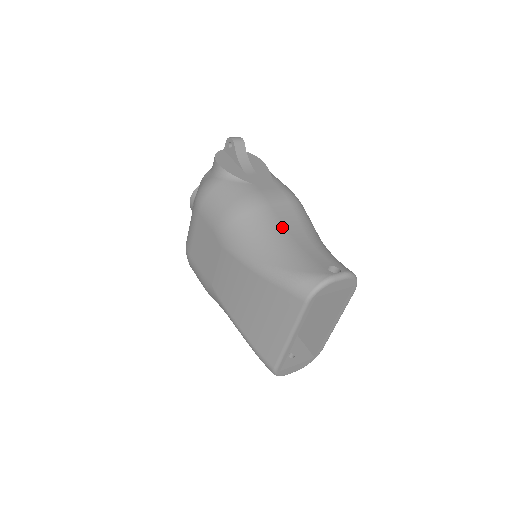
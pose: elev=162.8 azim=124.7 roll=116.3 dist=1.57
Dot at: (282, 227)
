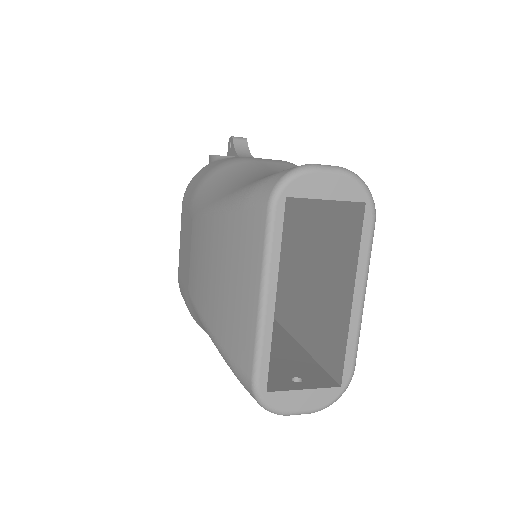
Dot at: (265, 170)
